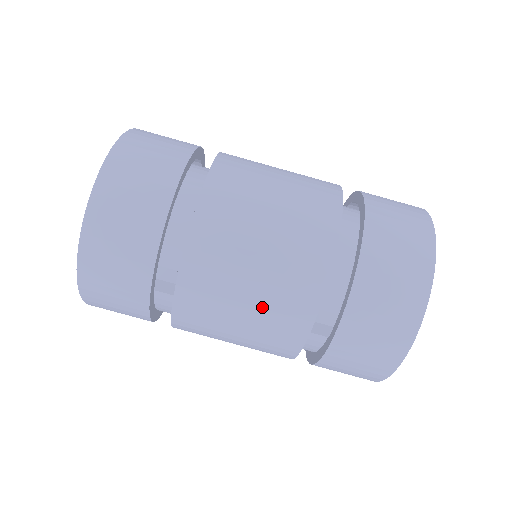
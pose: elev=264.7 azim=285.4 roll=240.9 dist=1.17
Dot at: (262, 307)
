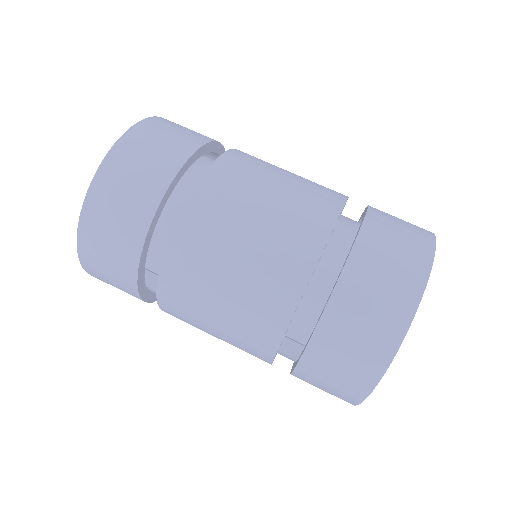
Dot at: (230, 329)
